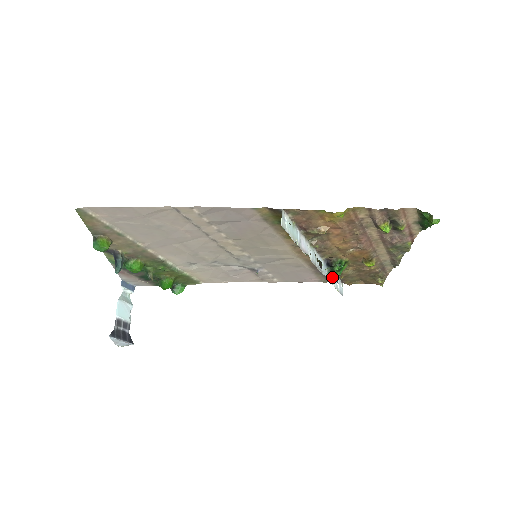
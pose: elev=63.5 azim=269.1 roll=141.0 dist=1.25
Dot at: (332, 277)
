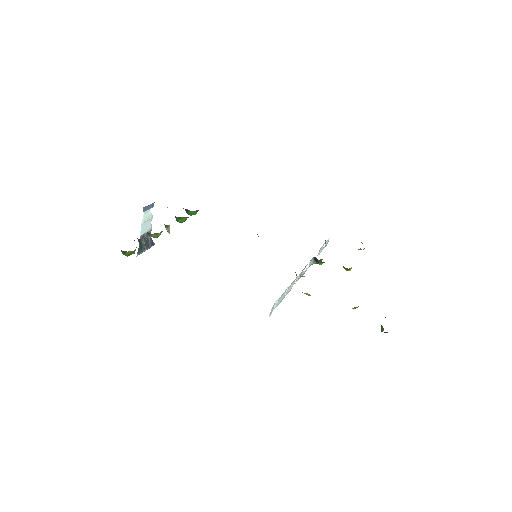
Dot at: (316, 263)
